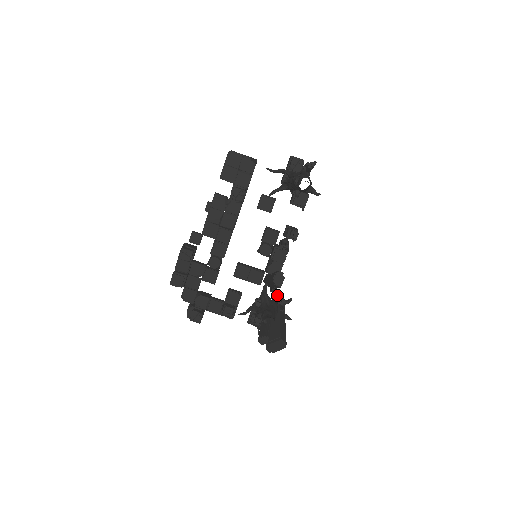
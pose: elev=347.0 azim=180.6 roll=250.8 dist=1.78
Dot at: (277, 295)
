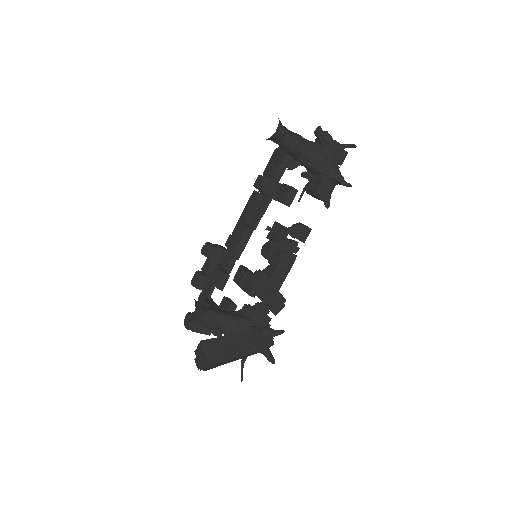
Dot at: occluded
